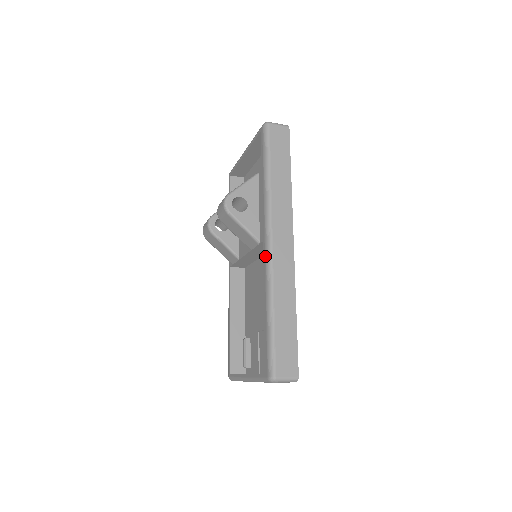
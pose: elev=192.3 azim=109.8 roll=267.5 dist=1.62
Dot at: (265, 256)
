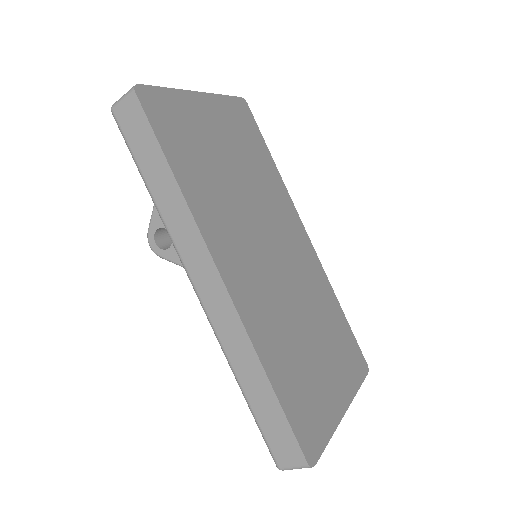
Dot at: occluded
